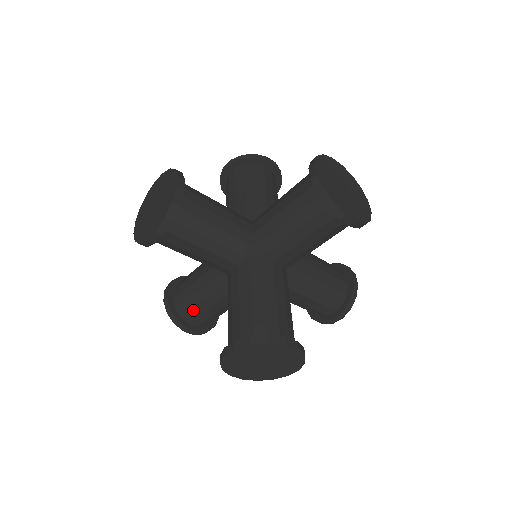
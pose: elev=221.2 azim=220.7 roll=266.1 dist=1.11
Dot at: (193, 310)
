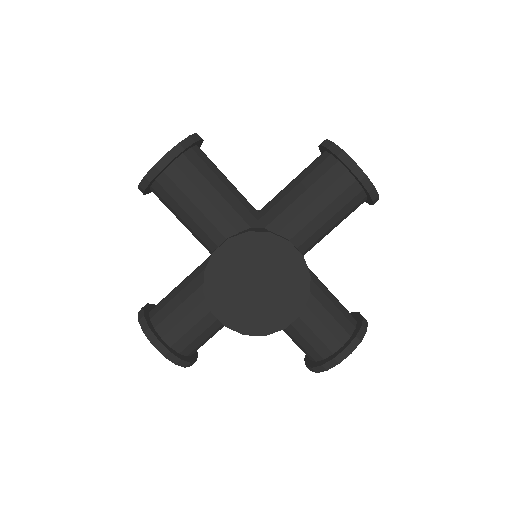
Dot at: occluded
